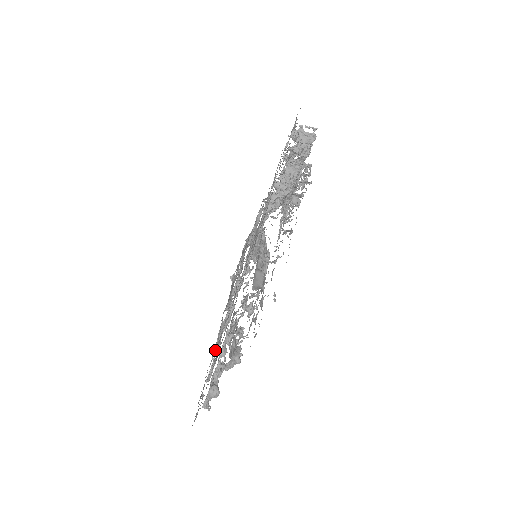
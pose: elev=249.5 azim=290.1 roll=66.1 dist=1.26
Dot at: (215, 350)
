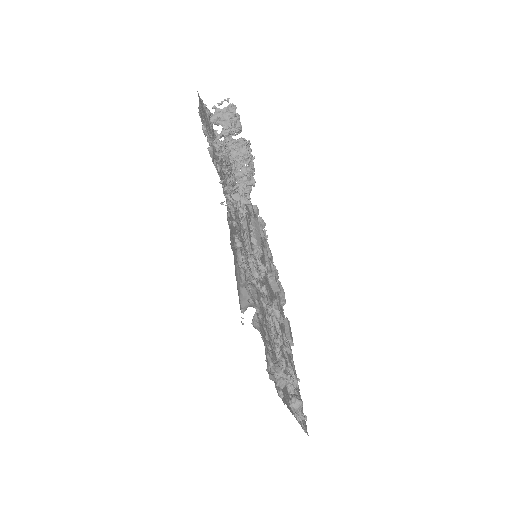
Dot at: (289, 353)
